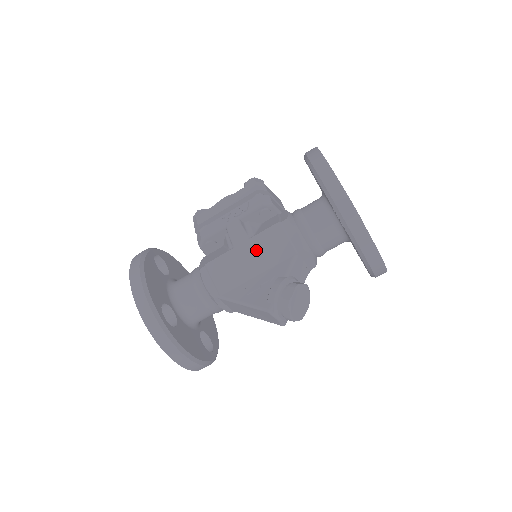
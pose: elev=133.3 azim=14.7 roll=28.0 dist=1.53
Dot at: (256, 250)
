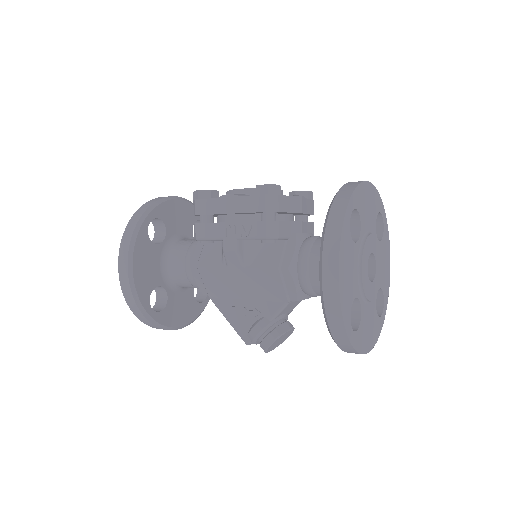
Dot at: (249, 280)
